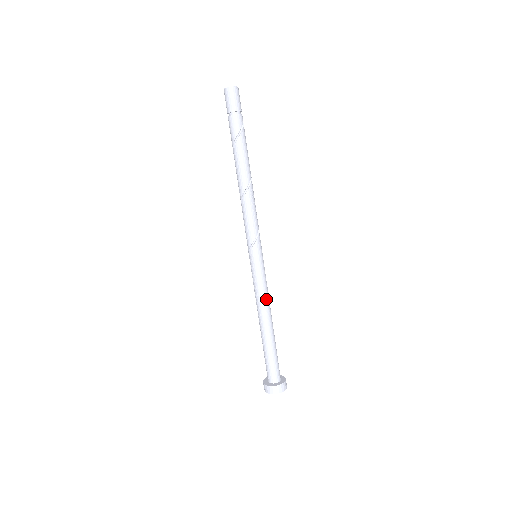
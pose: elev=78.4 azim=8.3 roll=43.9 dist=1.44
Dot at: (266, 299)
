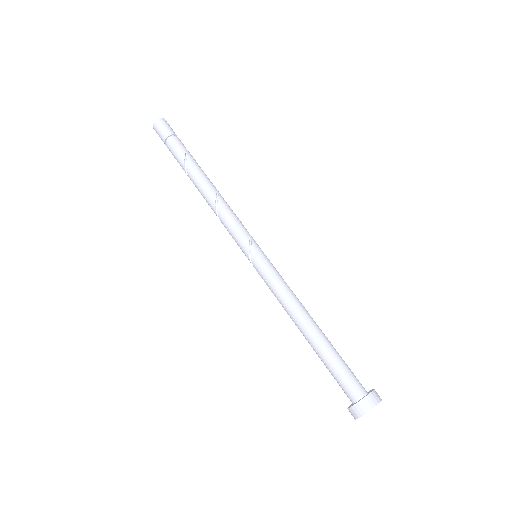
Dot at: (294, 294)
